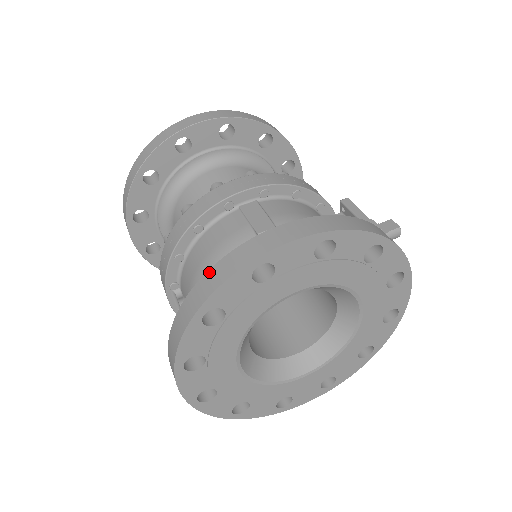
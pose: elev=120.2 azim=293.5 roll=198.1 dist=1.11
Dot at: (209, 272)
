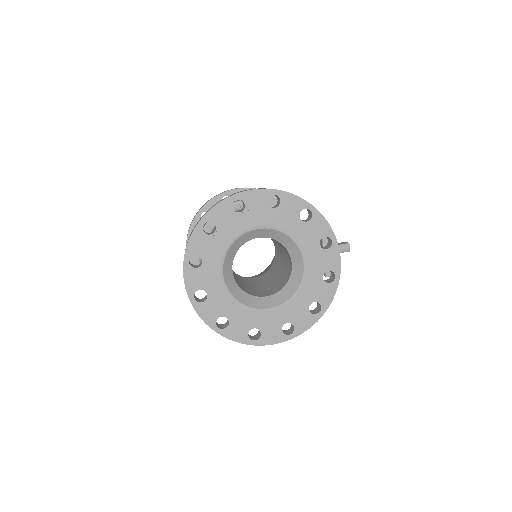
Dot at: occluded
